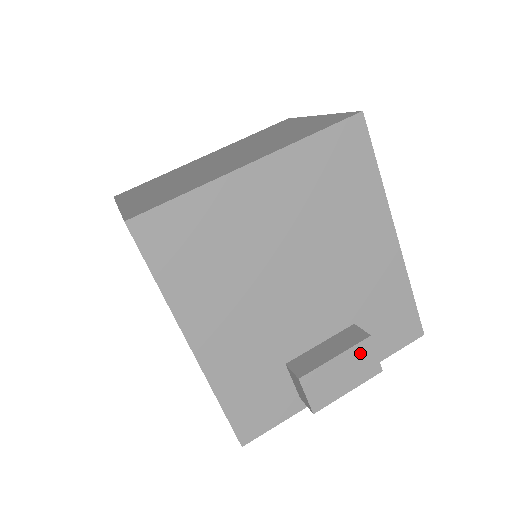
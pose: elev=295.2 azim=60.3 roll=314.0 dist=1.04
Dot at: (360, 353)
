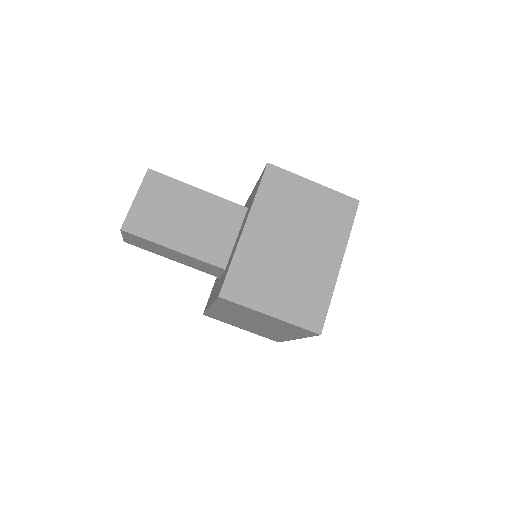
Dot at: occluded
